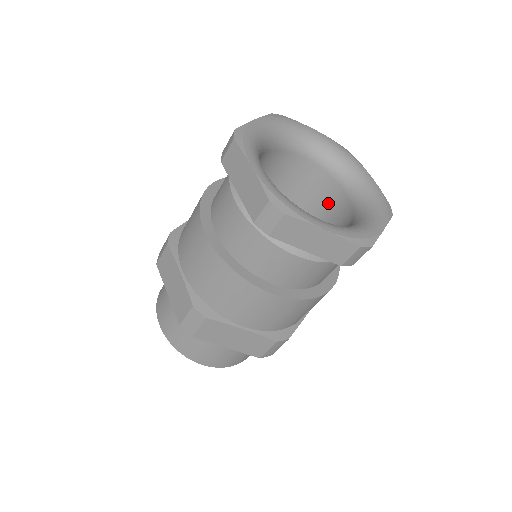
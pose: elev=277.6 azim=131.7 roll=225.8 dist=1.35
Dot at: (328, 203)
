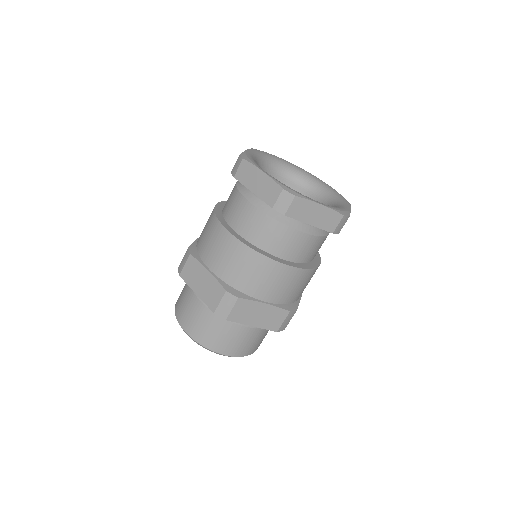
Dot at: occluded
